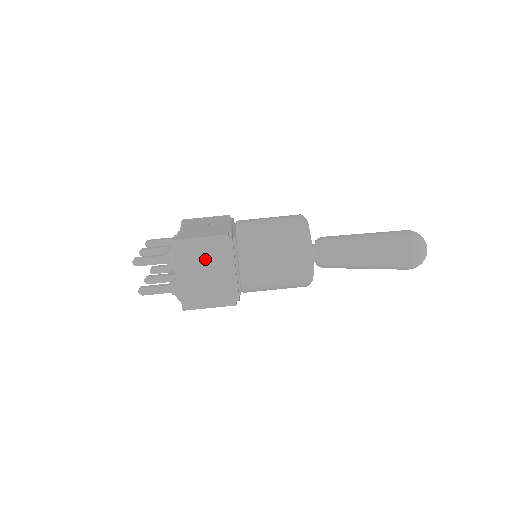
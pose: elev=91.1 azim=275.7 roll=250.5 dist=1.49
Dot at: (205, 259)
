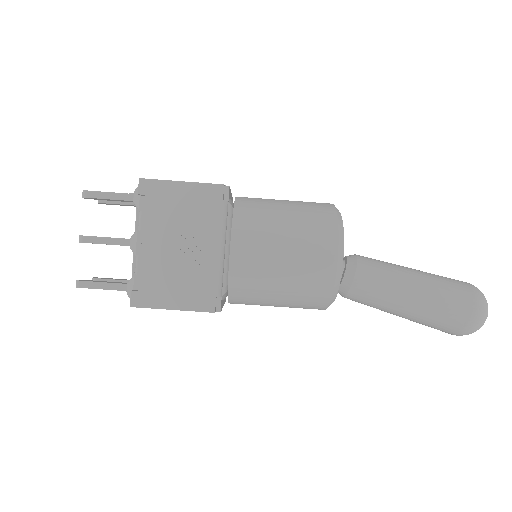
Dot at: occluded
